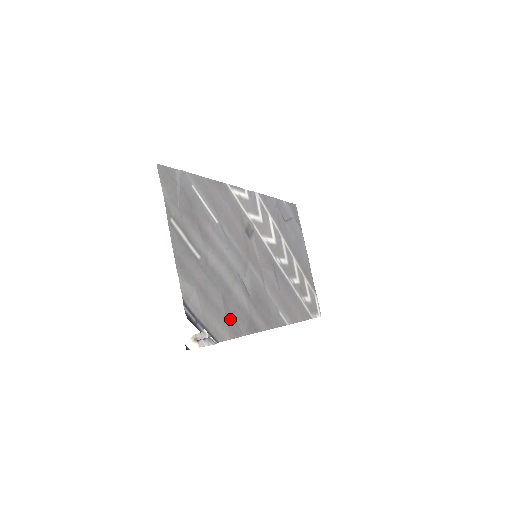
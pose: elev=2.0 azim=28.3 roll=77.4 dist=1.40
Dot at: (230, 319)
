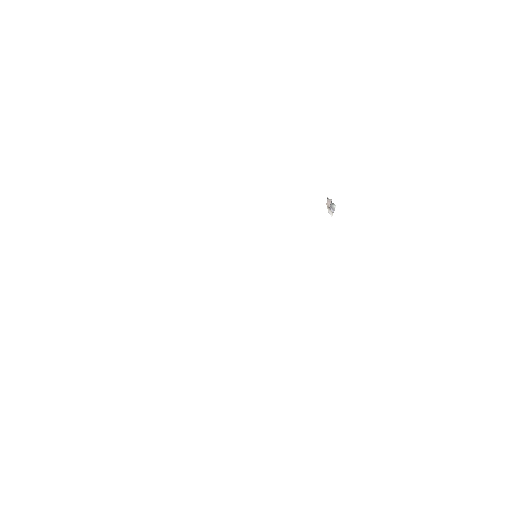
Dot at: occluded
